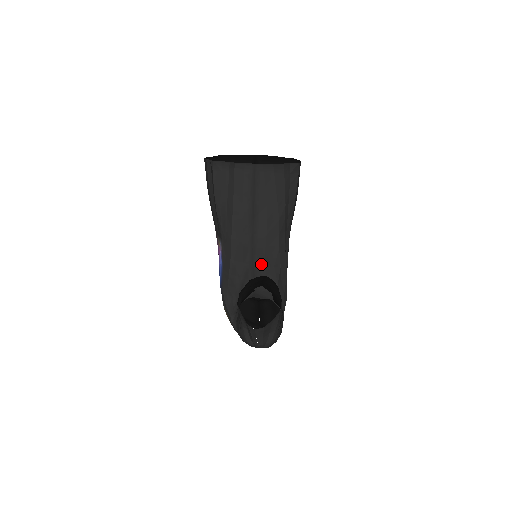
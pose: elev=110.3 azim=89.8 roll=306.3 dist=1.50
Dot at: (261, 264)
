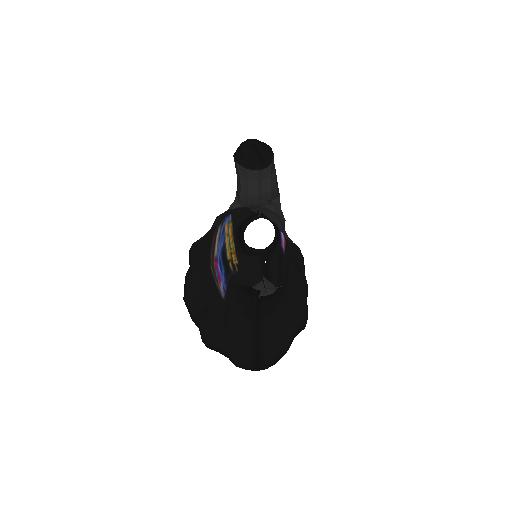
Dot at: (266, 306)
